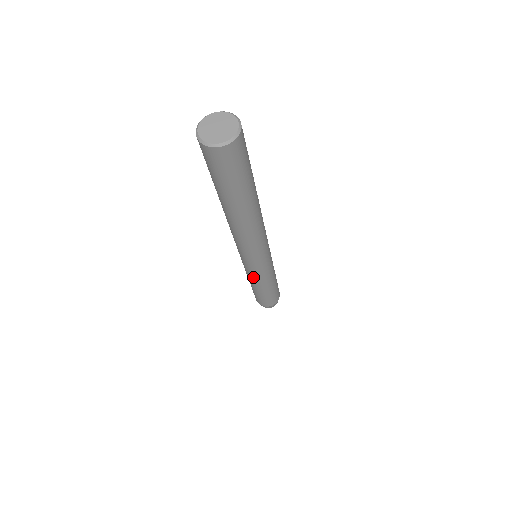
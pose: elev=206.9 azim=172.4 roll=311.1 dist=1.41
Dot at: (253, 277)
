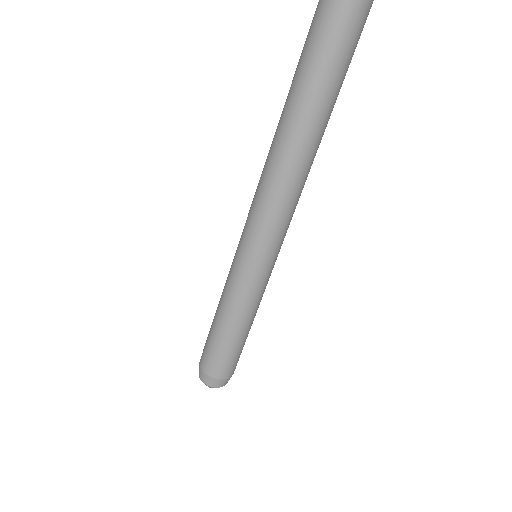
Dot at: (257, 291)
